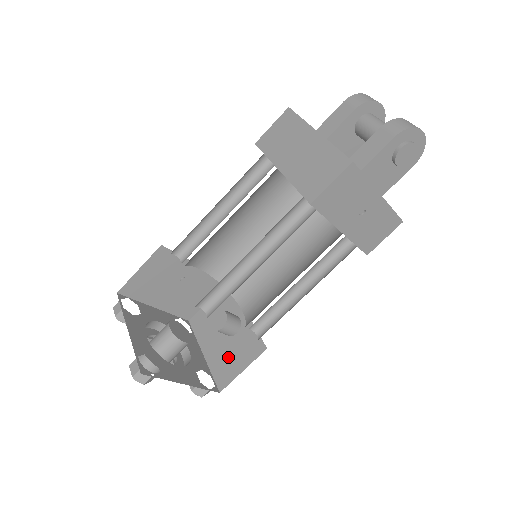
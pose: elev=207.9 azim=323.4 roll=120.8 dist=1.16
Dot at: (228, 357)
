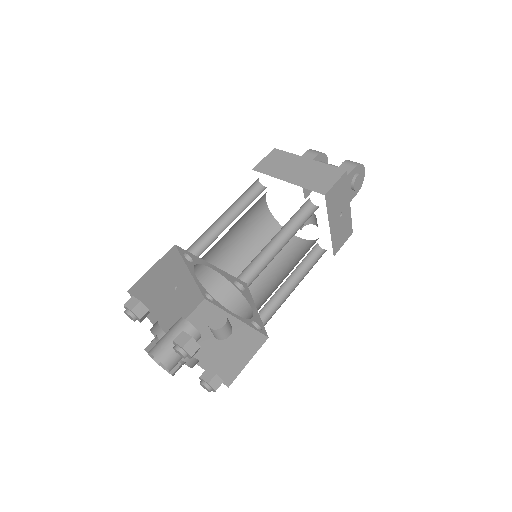
Dot at: (227, 356)
